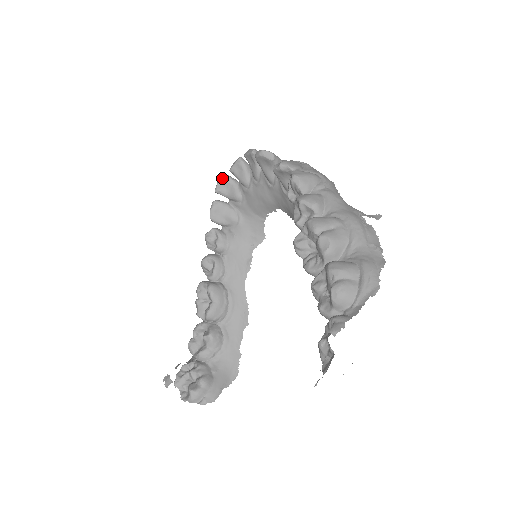
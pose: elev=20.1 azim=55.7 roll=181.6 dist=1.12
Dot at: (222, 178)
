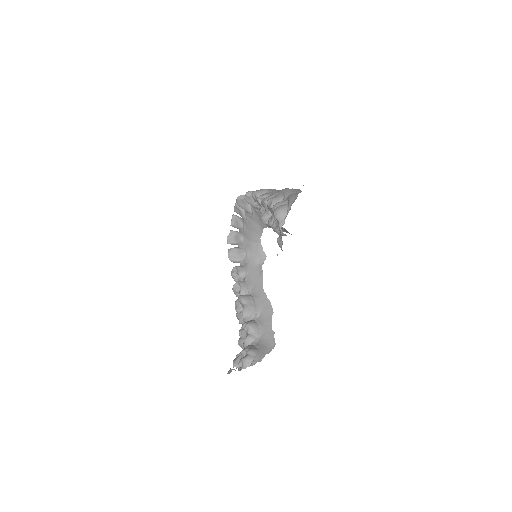
Dot at: (229, 234)
